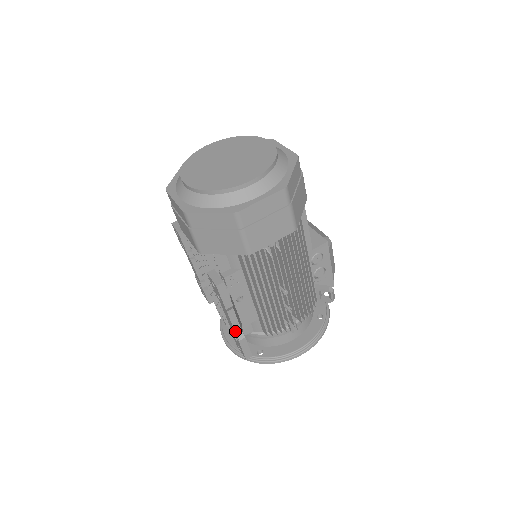
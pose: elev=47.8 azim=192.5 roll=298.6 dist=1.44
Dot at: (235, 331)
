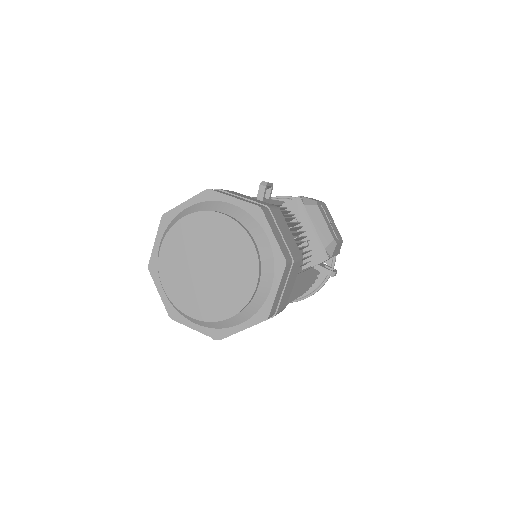
Dot at: occluded
